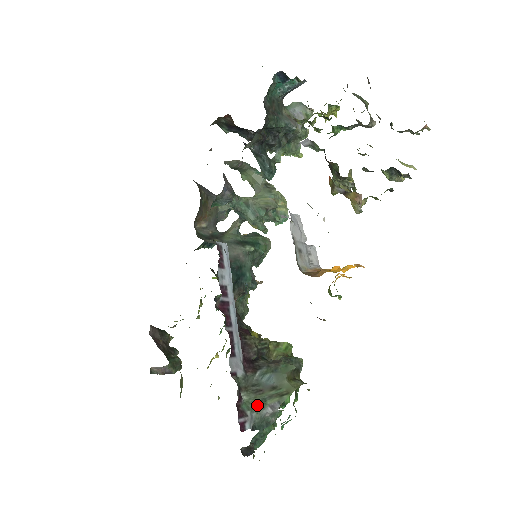
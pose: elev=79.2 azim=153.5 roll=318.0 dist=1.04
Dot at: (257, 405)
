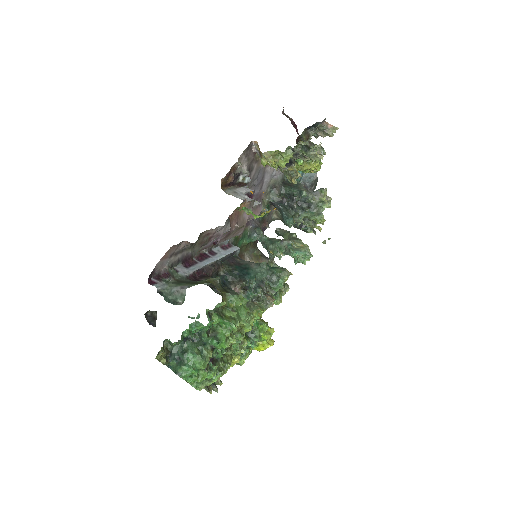
Dot at: (174, 284)
